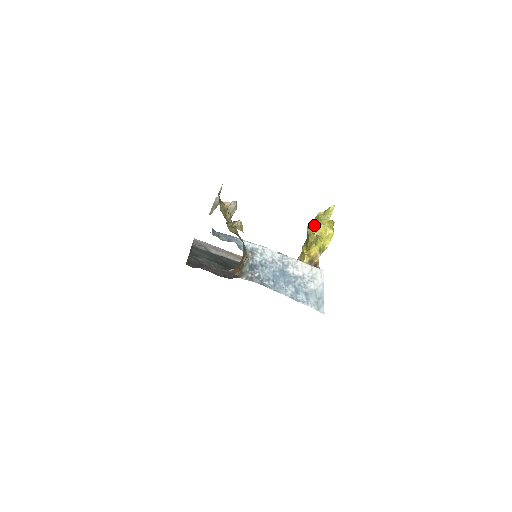
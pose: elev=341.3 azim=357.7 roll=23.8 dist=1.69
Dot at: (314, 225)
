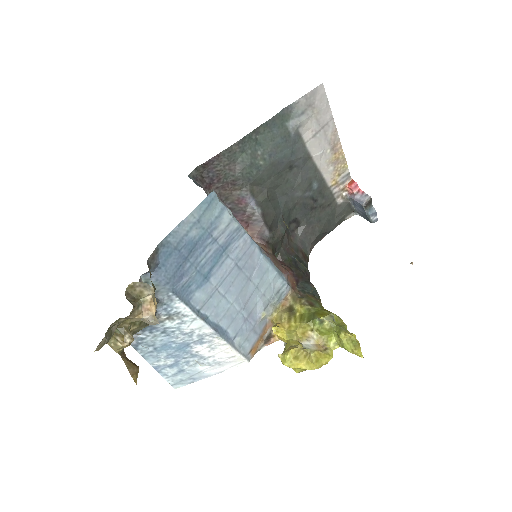
Dot at: (287, 354)
